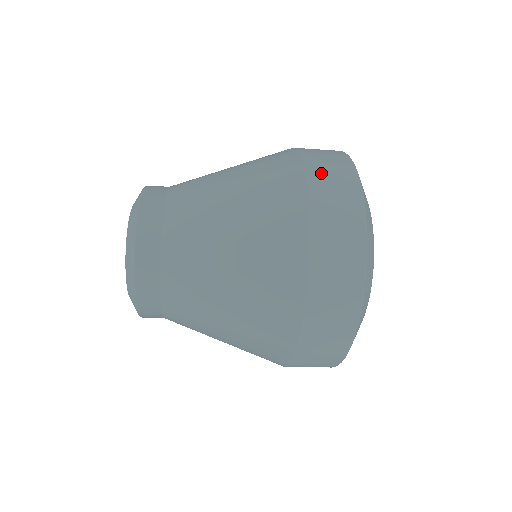
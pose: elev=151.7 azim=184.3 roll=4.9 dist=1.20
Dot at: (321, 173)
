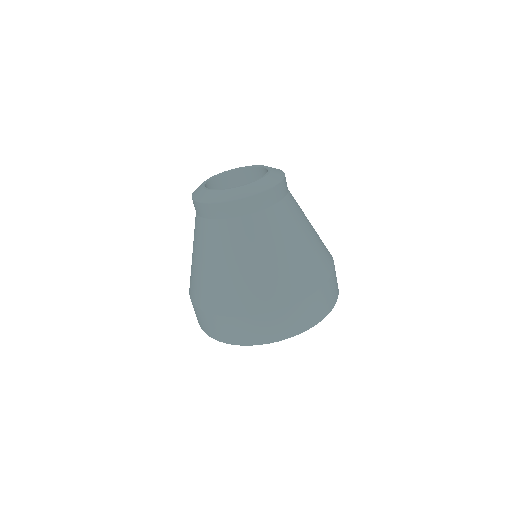
Dot at: occluded
